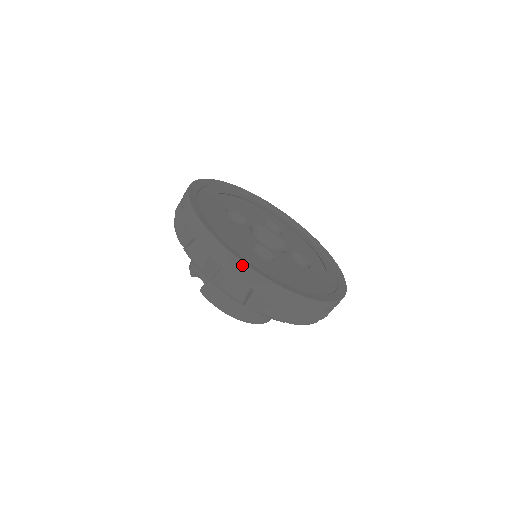
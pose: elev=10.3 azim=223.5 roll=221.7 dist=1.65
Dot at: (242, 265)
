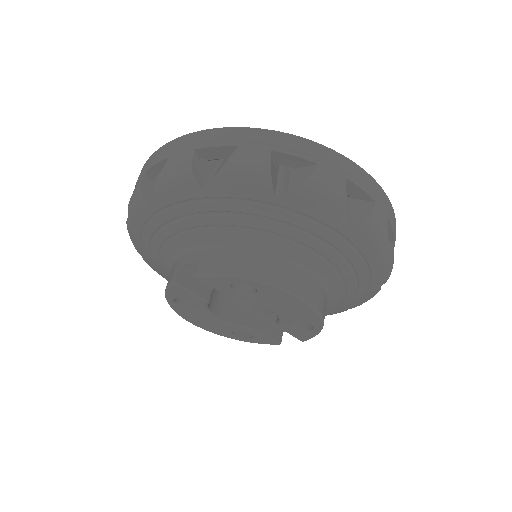
Dot at: (246, 130)
